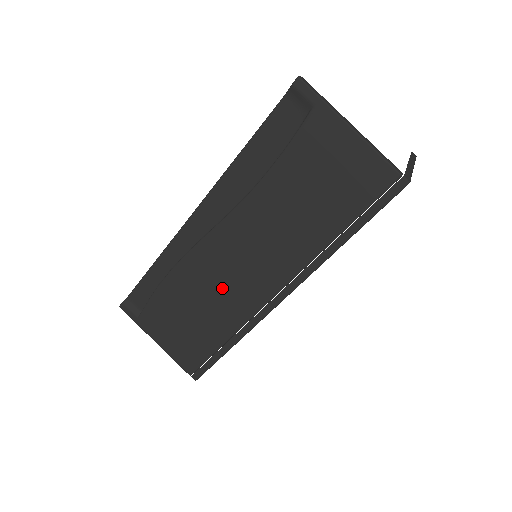
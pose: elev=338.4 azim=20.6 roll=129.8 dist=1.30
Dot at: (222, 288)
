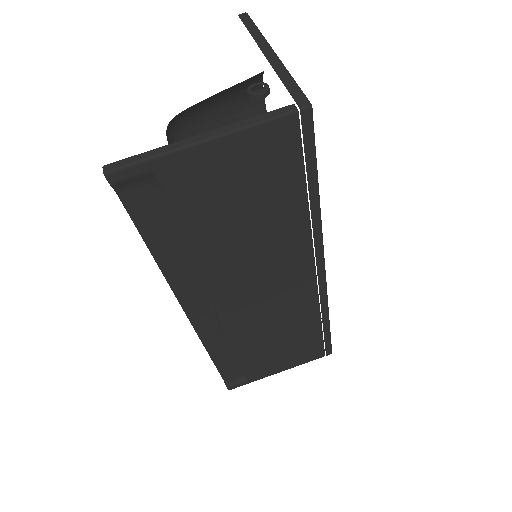
Dot at: (275, 315)
